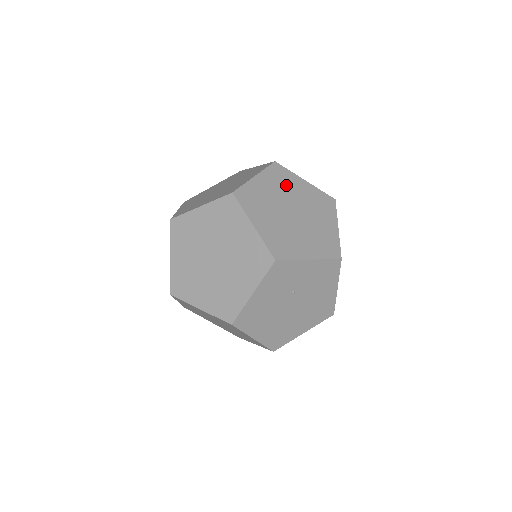
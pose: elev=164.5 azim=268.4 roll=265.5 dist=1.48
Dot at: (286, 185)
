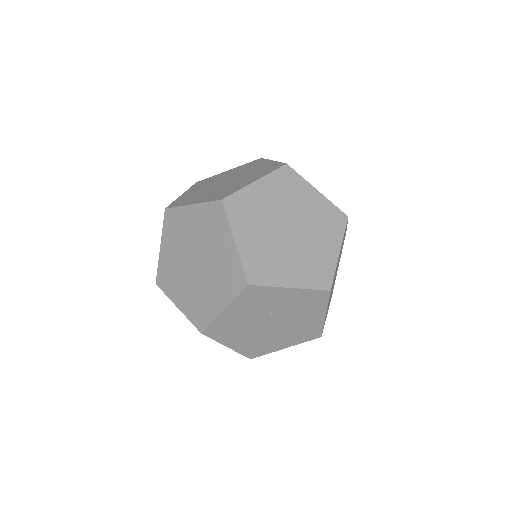
Dot at: (291, 194)
